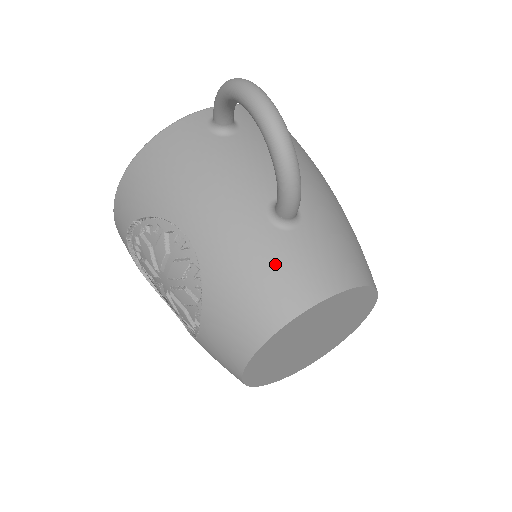
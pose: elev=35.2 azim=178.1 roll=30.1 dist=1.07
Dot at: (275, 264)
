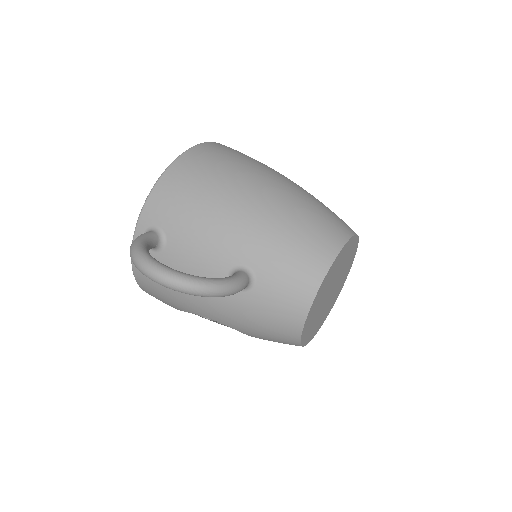
Dot at: (265, 312)
